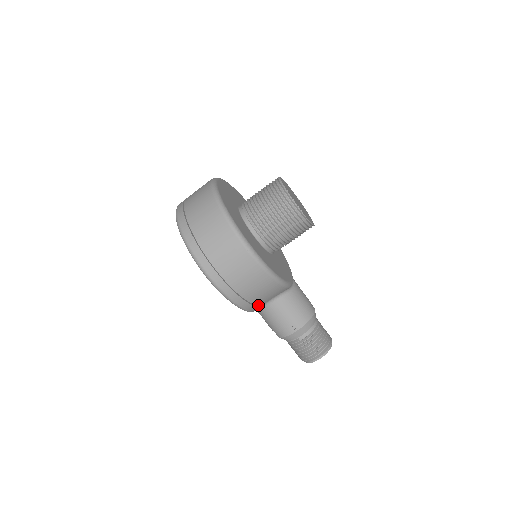
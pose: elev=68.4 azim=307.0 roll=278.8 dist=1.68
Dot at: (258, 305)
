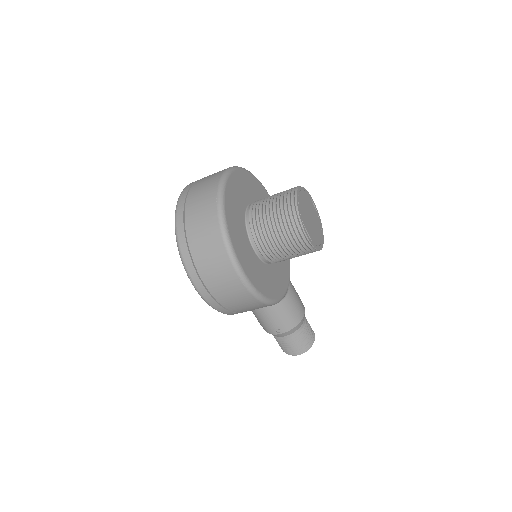
Dot at: occluded
